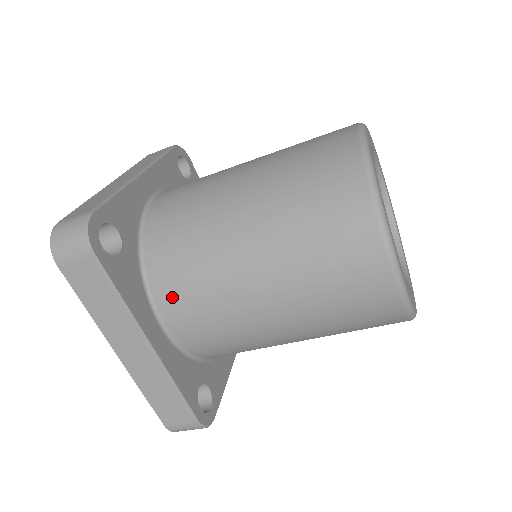
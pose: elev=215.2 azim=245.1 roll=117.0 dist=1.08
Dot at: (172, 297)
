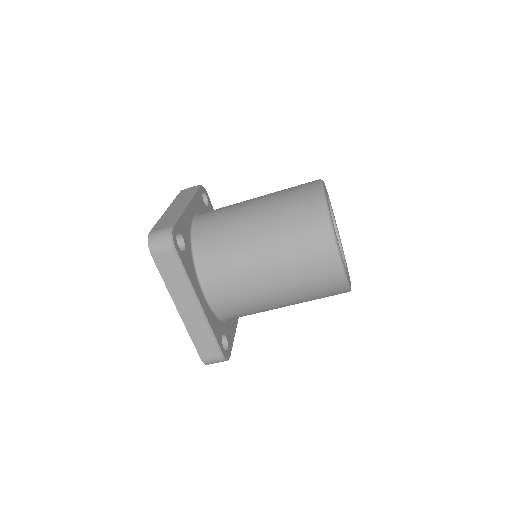
Dot at: (212, 277)
